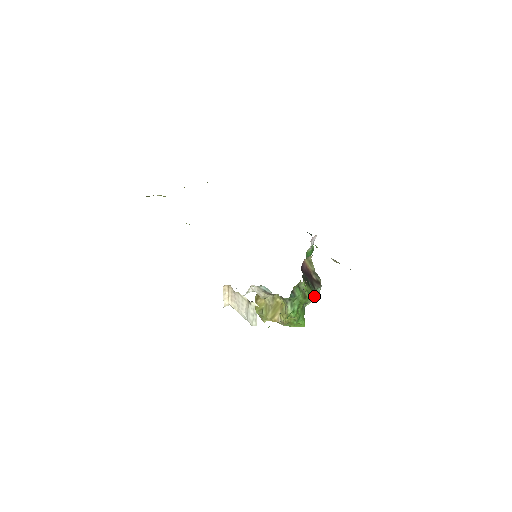
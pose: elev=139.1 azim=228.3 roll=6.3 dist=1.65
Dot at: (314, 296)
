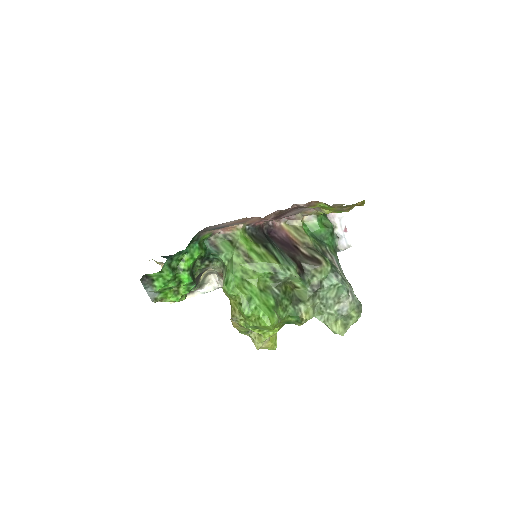
Dot at: (286, 271)
